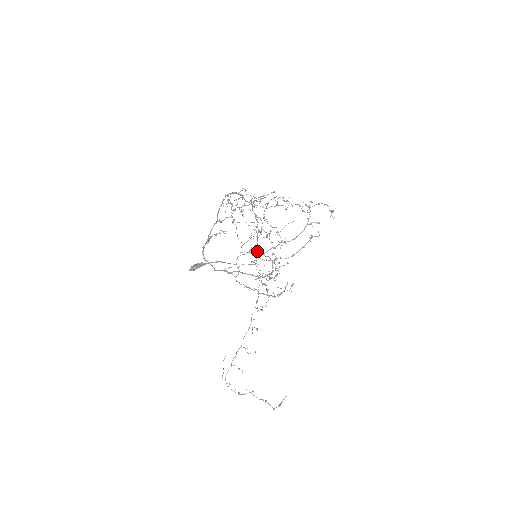
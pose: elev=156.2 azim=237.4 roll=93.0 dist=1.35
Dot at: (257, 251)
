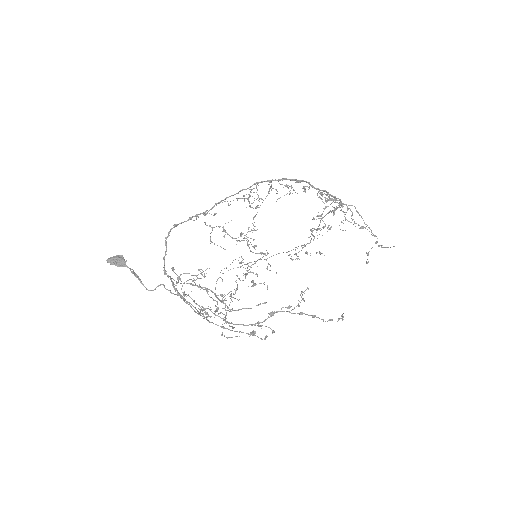
Dot at: (321, 219)
